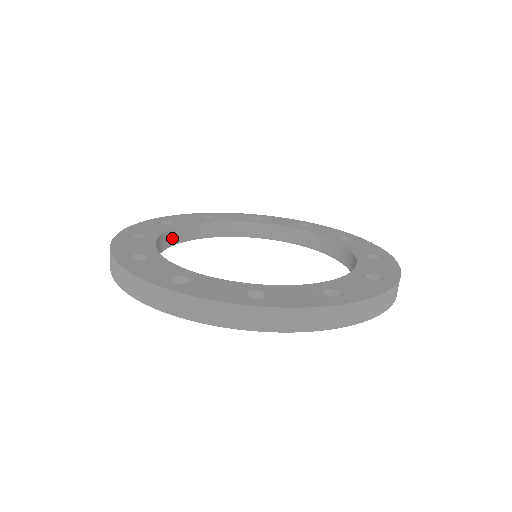
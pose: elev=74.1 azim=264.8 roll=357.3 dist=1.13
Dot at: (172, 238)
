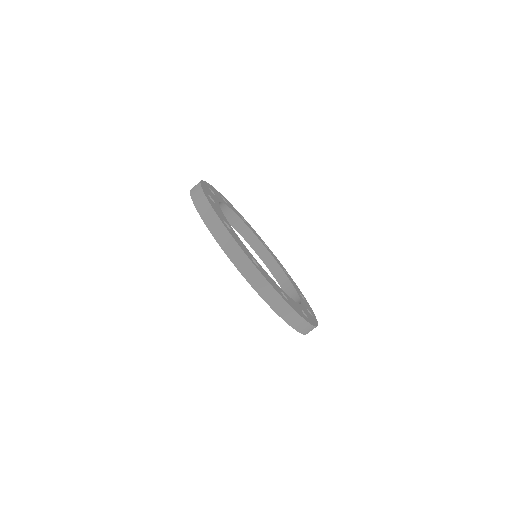
Dot at: occluded
